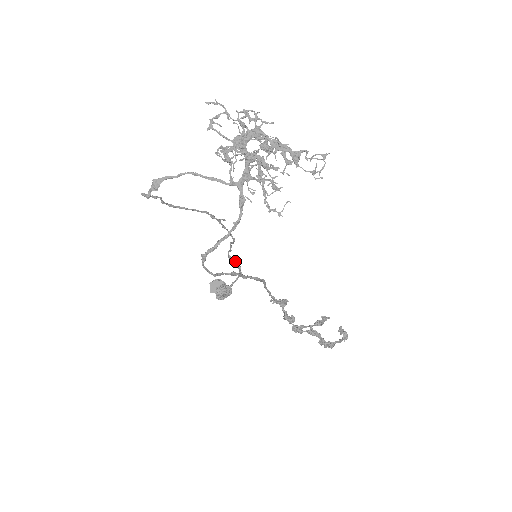
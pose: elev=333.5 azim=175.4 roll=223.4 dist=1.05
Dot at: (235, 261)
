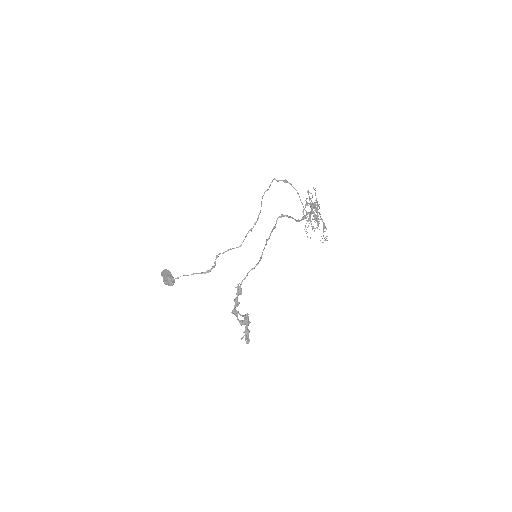
Dot at: occluded
